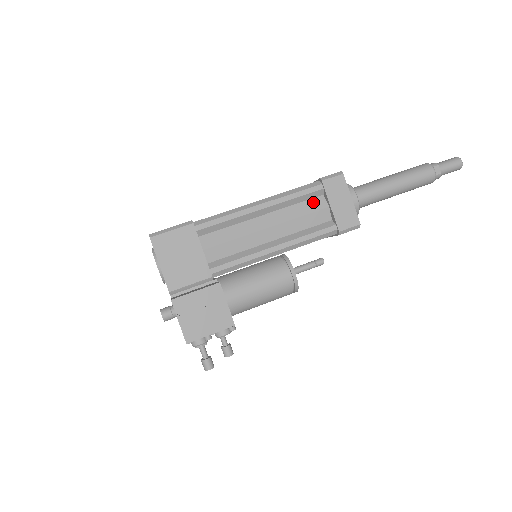
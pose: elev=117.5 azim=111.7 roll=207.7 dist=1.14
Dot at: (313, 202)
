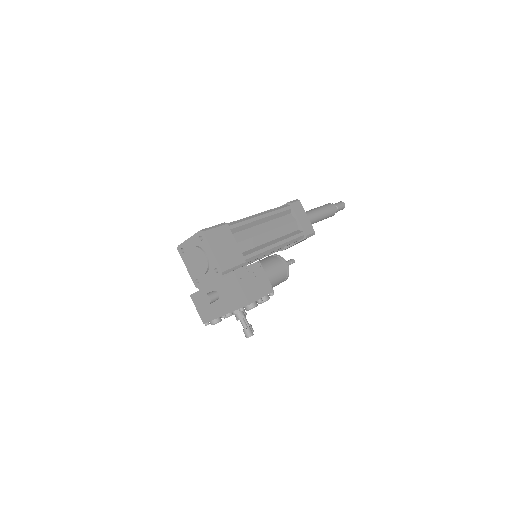
Dot at: (287, 217)
